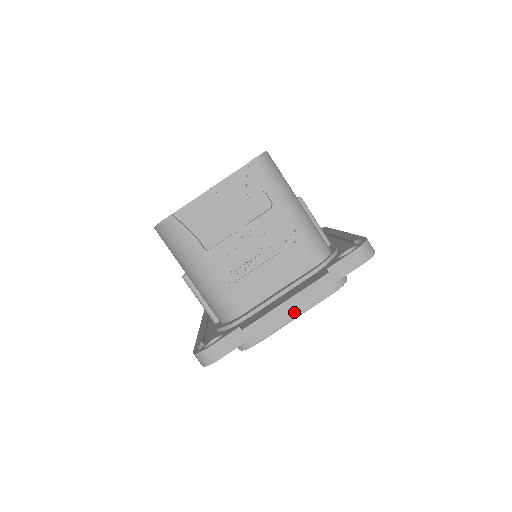
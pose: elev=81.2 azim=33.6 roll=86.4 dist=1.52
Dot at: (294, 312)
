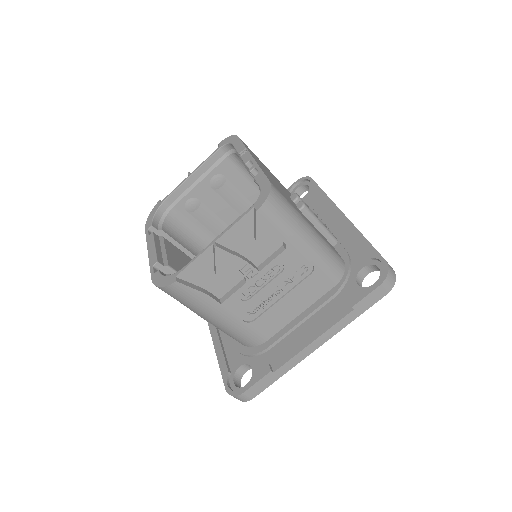
Dot at: occluded
